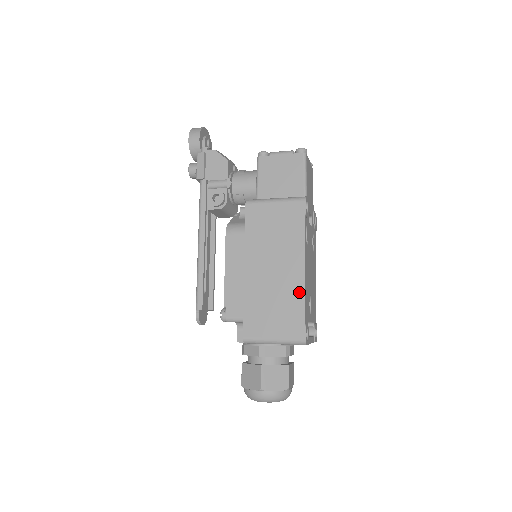
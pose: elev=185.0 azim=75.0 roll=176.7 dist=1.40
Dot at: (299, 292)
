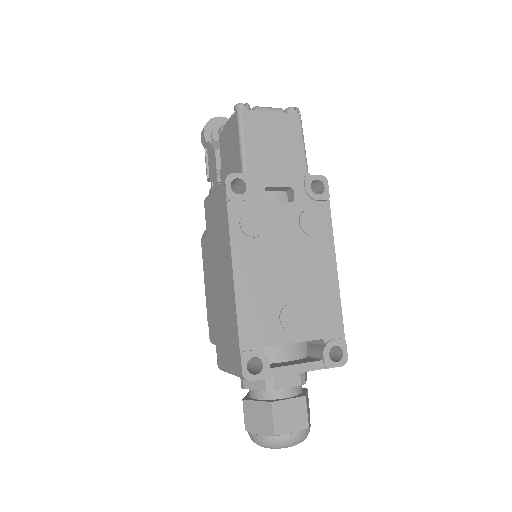
Dot at: (233, 308)
